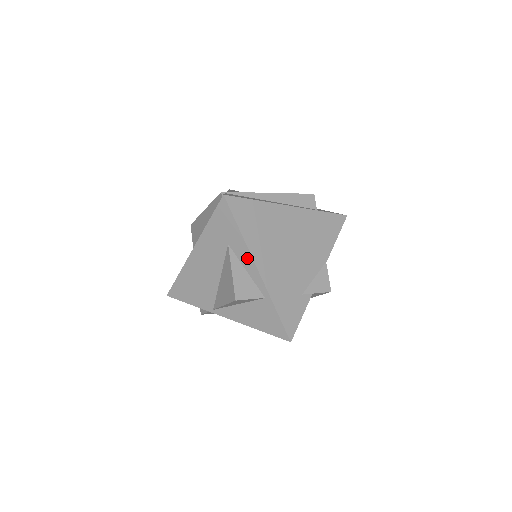
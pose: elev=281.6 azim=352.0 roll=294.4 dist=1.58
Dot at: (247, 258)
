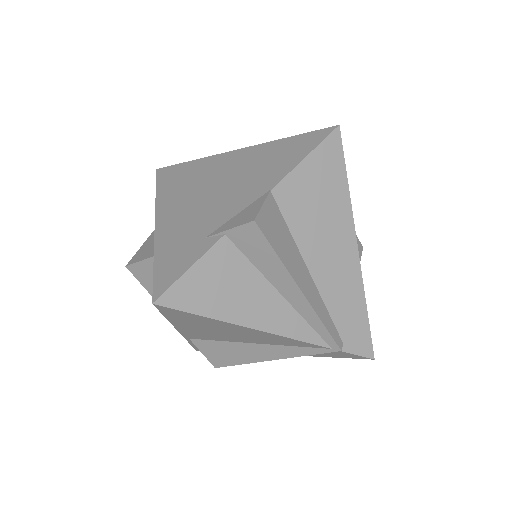
Dot at: occluded
